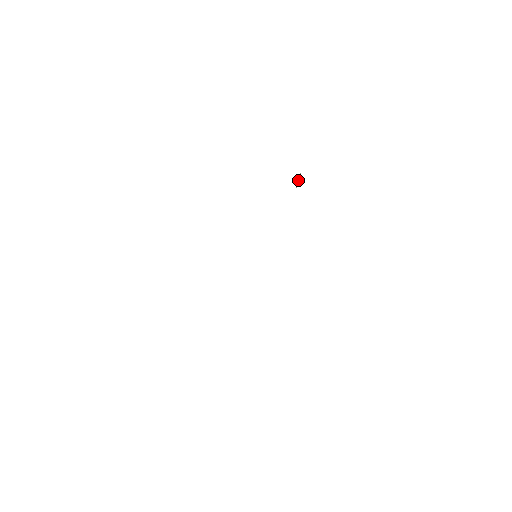
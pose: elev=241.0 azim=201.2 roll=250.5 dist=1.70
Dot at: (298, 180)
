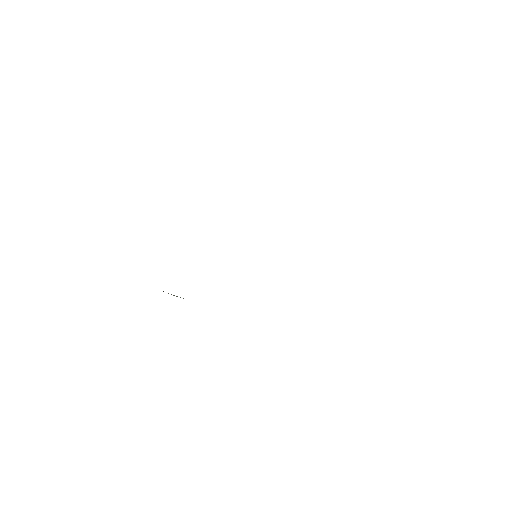
Dot at: occluded
